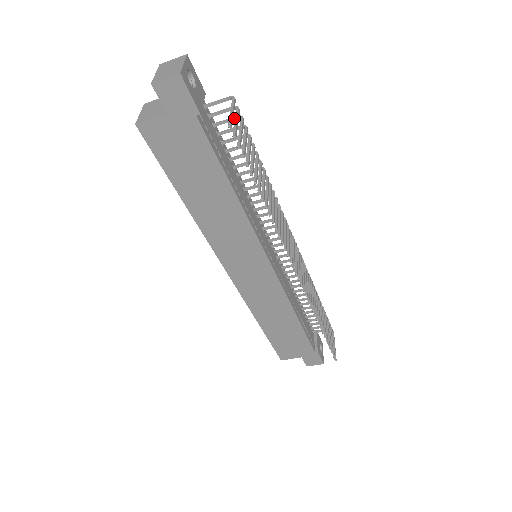
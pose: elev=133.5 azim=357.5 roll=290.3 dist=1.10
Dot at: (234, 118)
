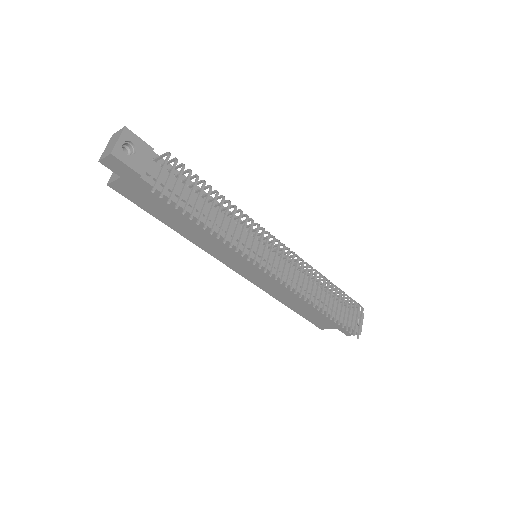
Dot at: (179, 166)
